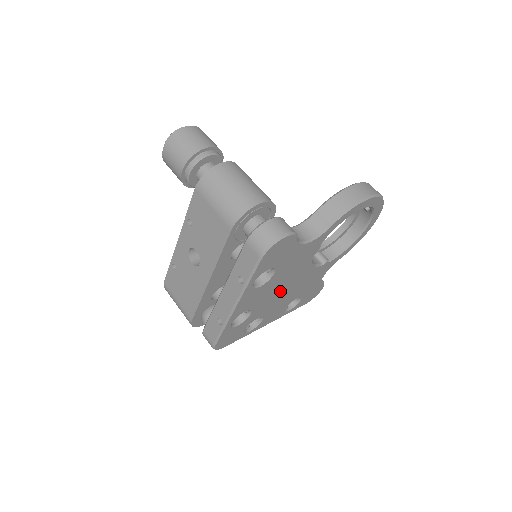
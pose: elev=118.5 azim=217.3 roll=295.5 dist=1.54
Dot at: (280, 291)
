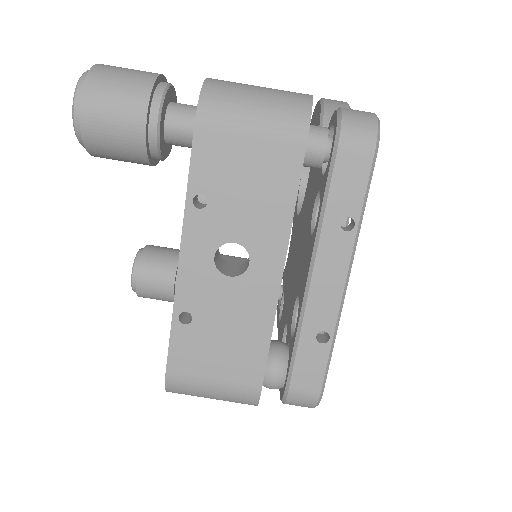
Dot at: occluded
